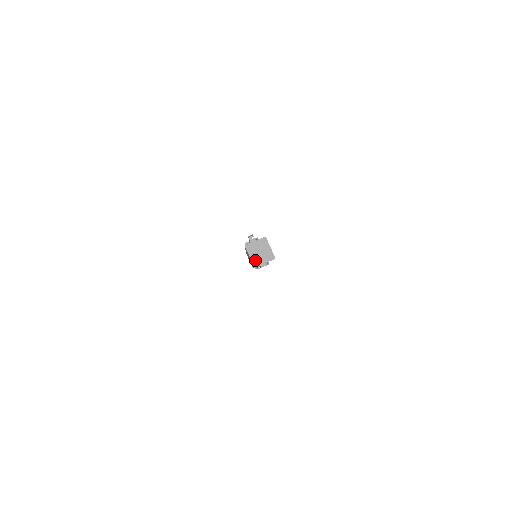
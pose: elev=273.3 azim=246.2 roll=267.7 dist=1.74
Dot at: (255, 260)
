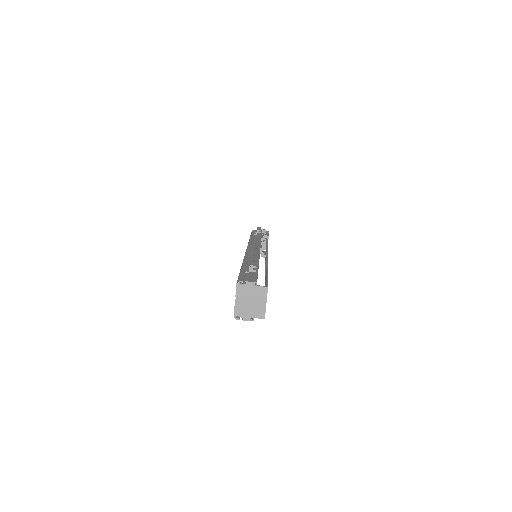
Dot at: (239, 307)
